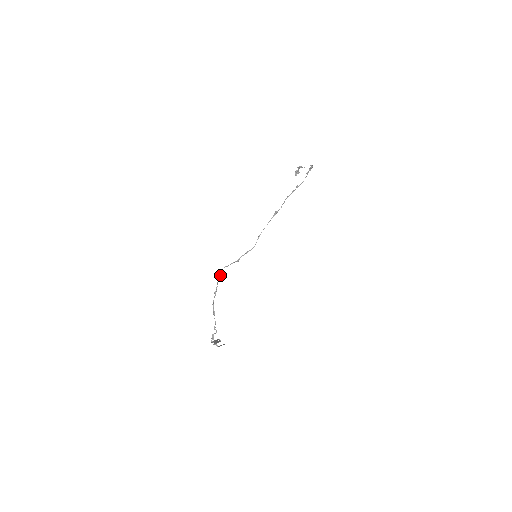
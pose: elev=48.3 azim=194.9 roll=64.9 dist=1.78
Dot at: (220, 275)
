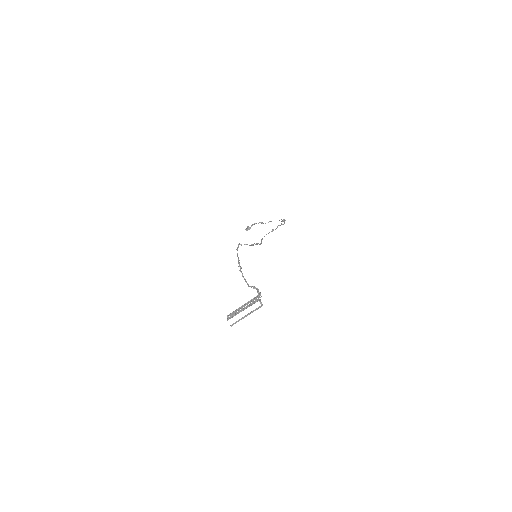
Dot at: (237, 247)
